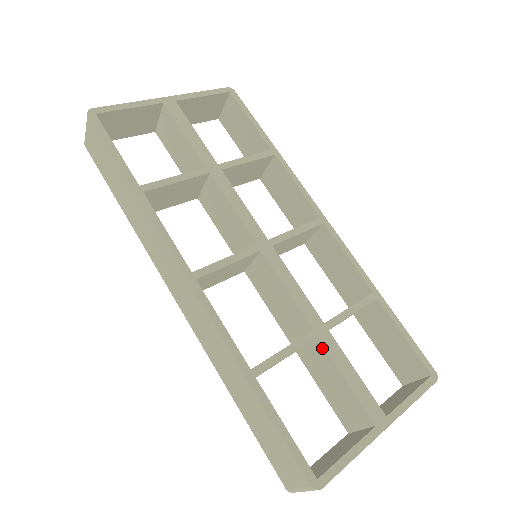
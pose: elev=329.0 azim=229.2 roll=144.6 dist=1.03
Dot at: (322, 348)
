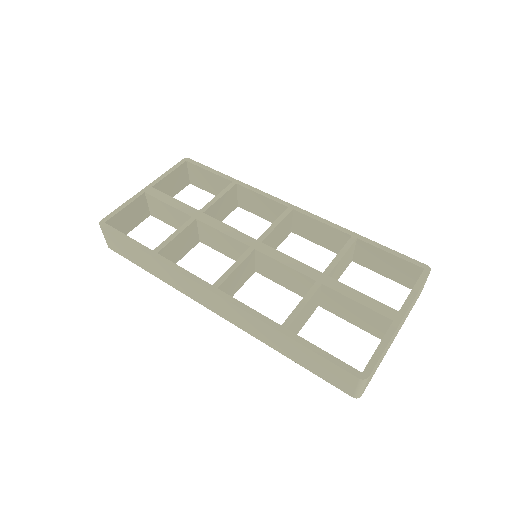
Dot at: (329, 290)
